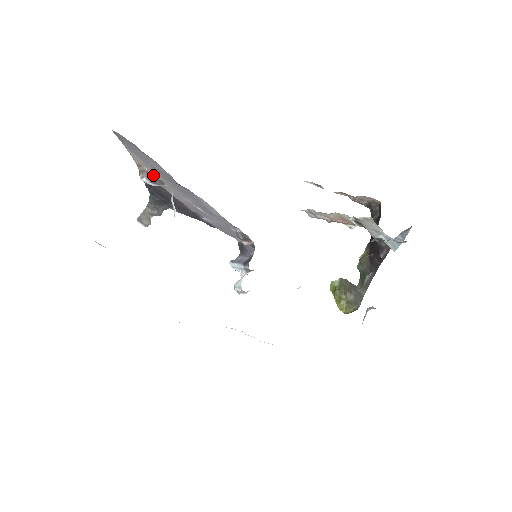
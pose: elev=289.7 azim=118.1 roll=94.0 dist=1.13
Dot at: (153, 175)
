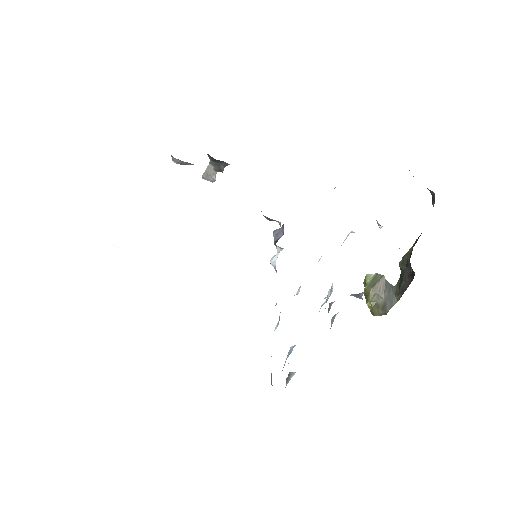
Dot at: (177, 159)
